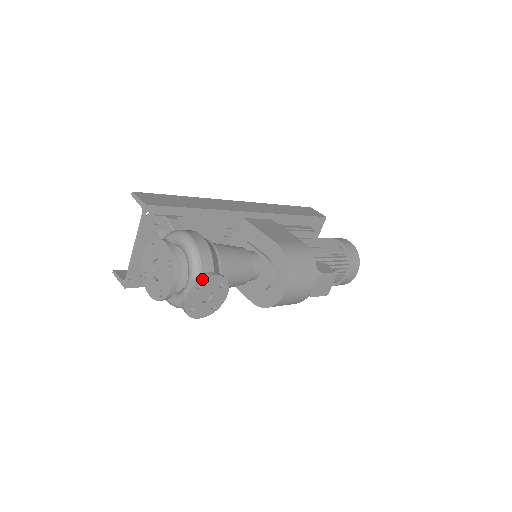
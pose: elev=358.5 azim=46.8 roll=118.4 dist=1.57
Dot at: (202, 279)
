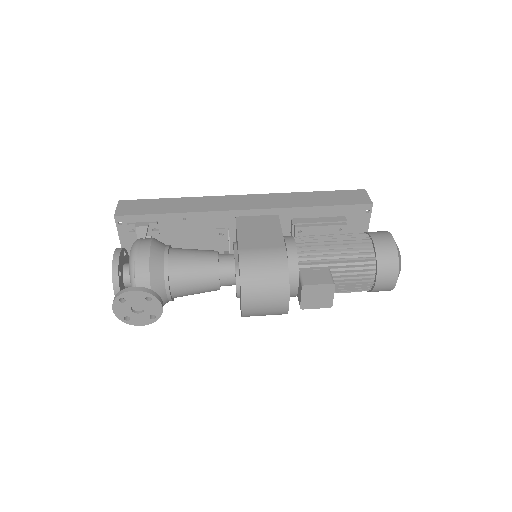
Dot at: (121, 294)
